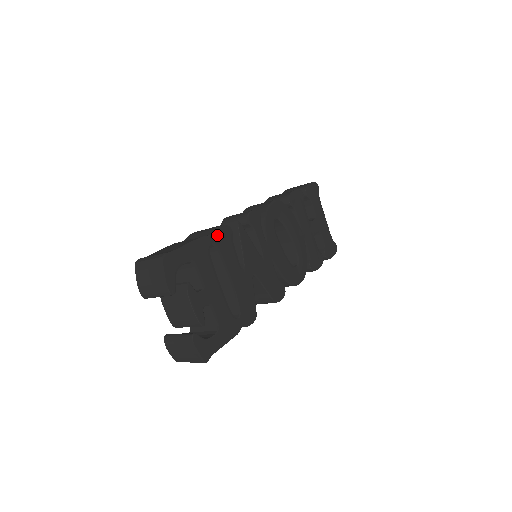
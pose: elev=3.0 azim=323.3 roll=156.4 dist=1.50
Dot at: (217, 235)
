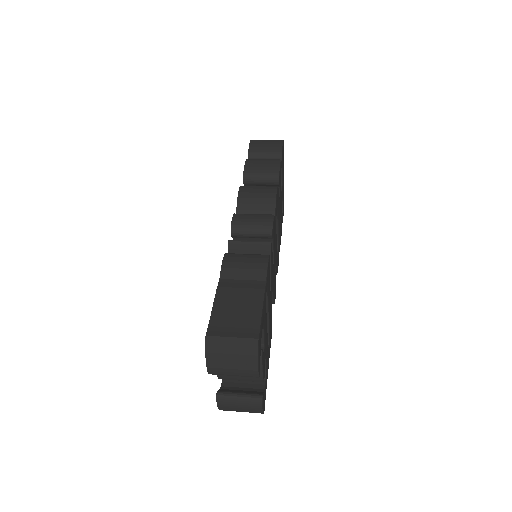
Dot at: (268, 275)
